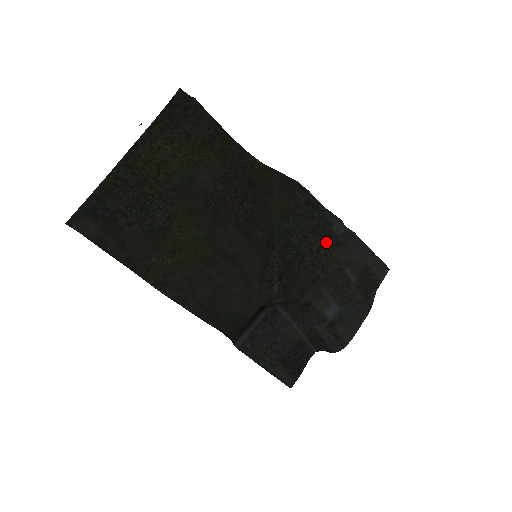
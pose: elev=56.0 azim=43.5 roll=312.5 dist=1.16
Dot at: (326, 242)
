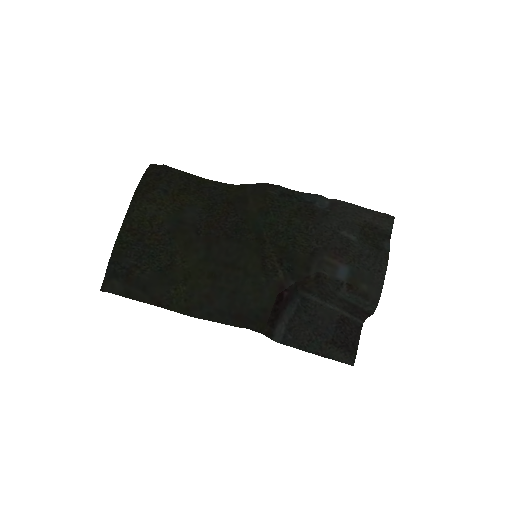
Dot at: (312, 218)
